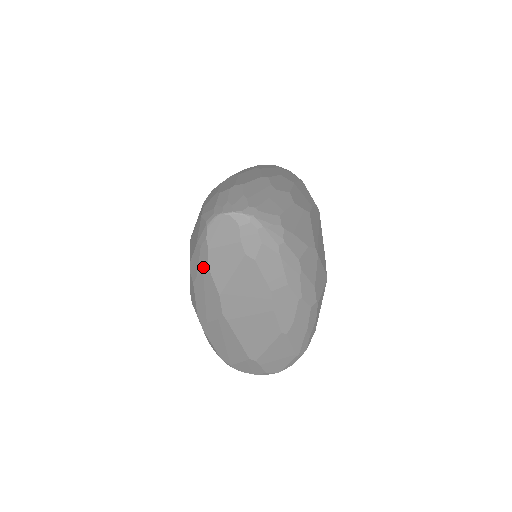
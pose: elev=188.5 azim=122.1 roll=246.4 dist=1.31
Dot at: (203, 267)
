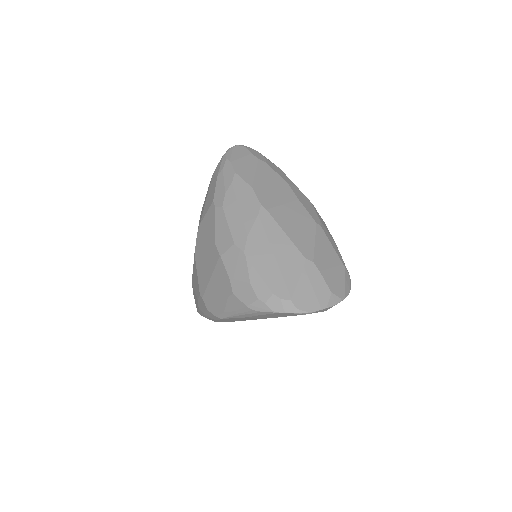
Dot at: (230, 178)
